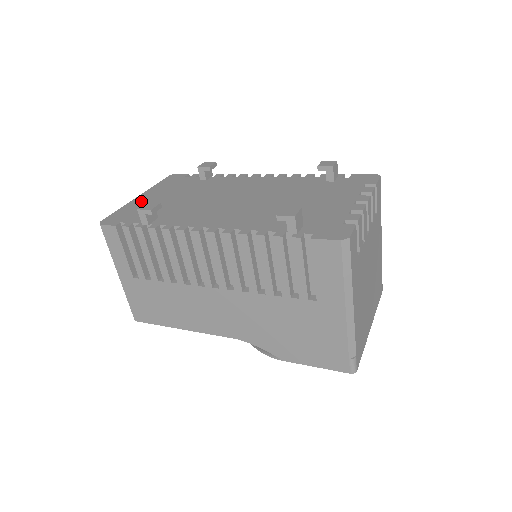
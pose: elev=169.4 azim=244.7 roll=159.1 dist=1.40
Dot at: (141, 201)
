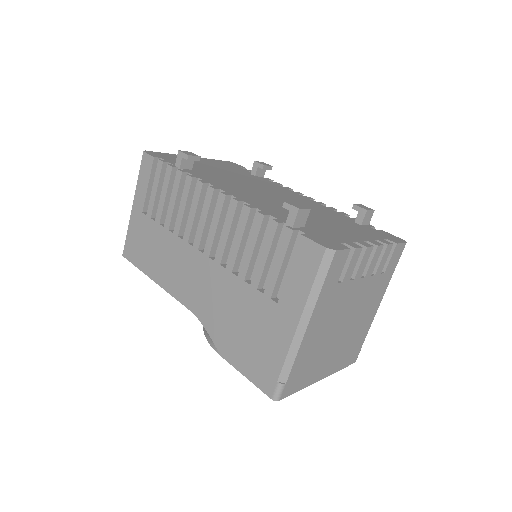
Dot at: occluded
